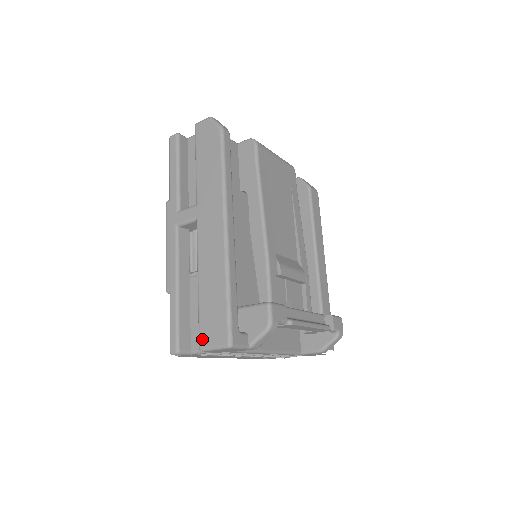
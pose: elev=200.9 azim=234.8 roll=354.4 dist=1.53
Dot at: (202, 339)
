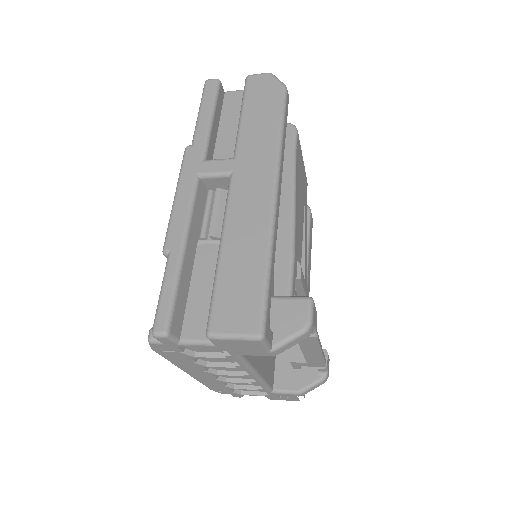
Dot at: (215, 321)
